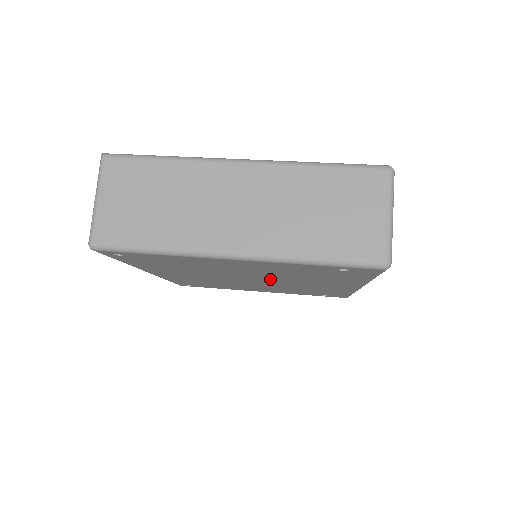
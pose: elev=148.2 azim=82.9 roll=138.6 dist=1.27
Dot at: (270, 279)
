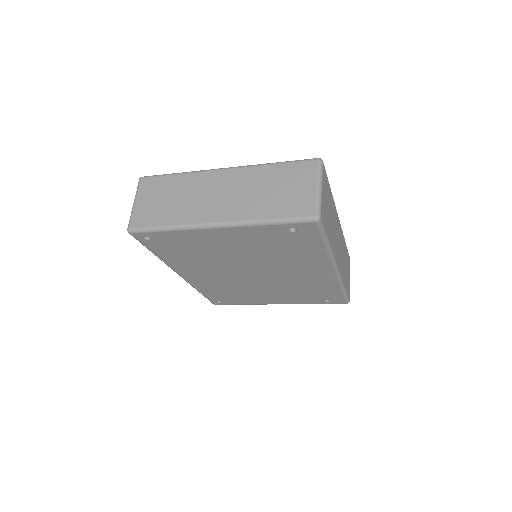
Dot at: (263, 267)
